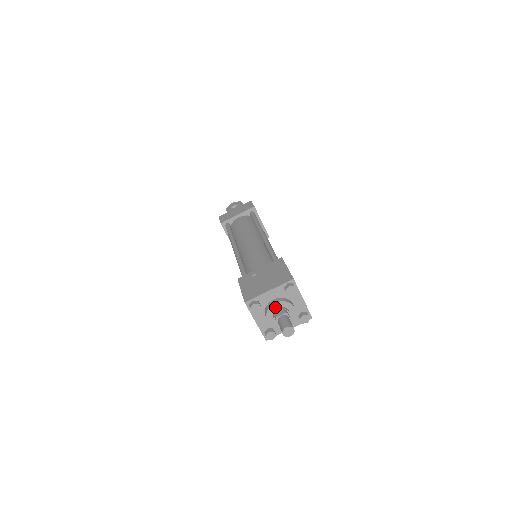
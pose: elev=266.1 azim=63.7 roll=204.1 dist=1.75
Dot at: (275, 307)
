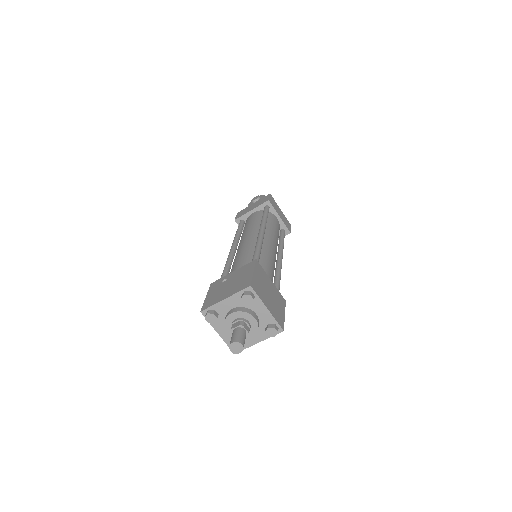
Dot at: (232, 318)
